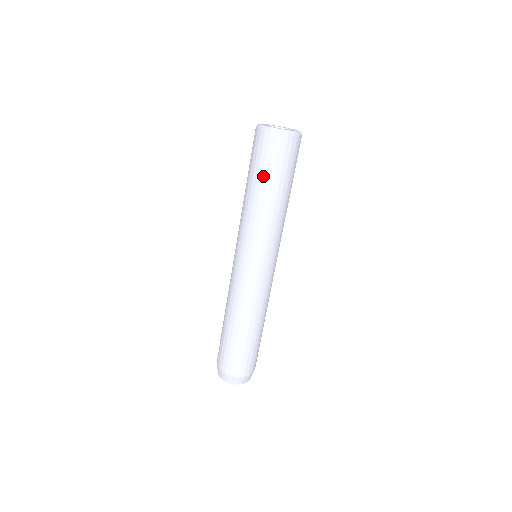
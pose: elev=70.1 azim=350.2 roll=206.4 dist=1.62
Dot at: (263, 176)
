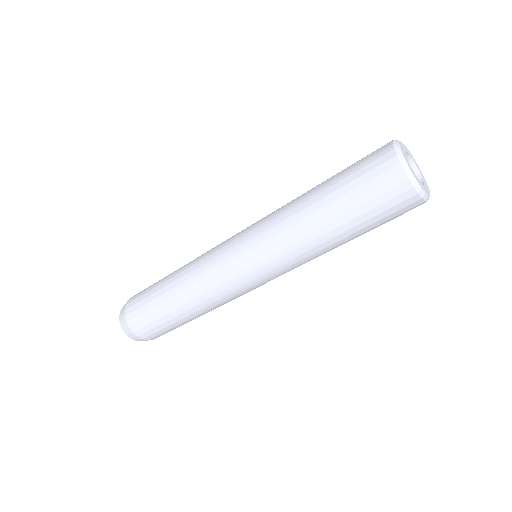
Dot at: (358, 225)
